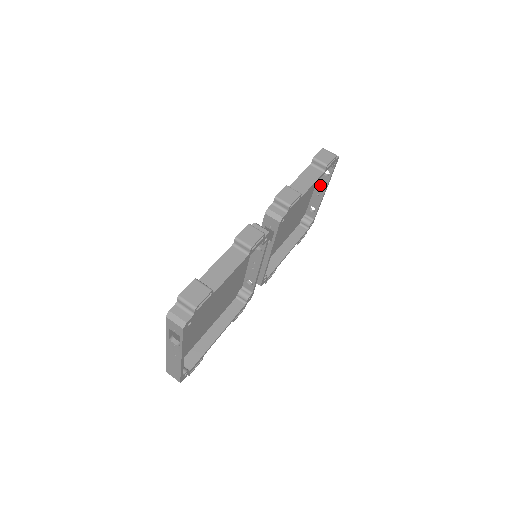
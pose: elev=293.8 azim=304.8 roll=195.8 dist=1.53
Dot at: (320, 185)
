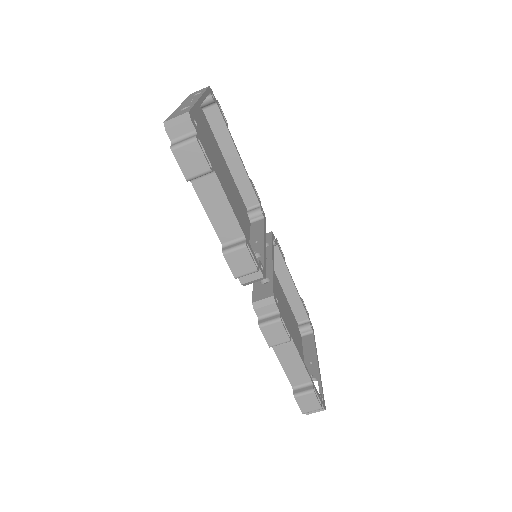
Dot at: occluded
